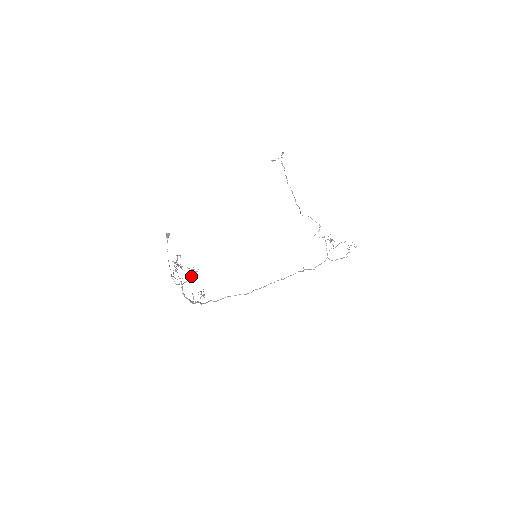
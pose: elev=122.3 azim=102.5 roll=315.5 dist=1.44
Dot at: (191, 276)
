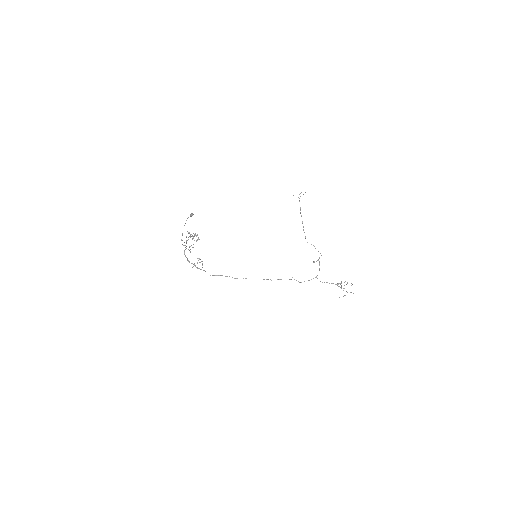
Dot at: occluded
